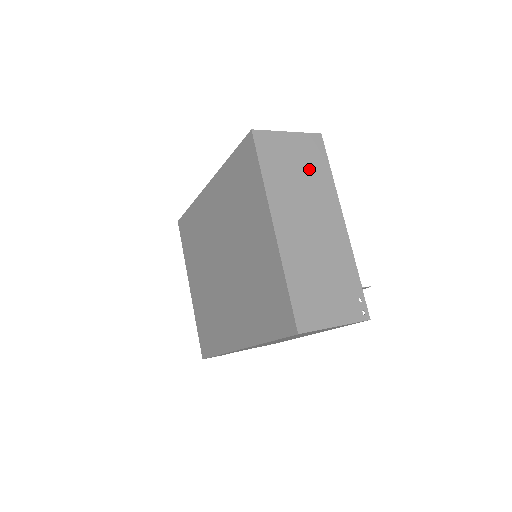
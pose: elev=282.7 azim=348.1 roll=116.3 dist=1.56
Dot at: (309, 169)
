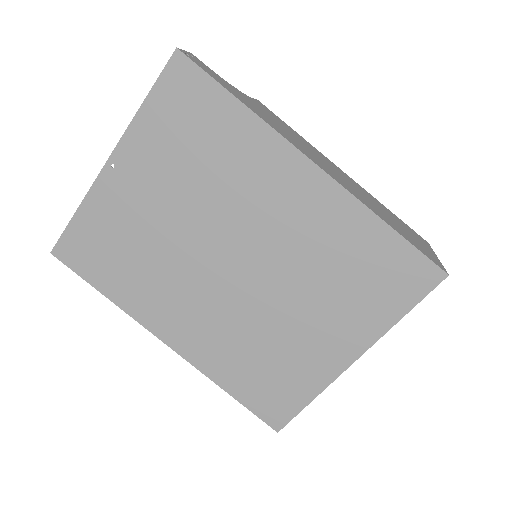
Dot at: occluded
